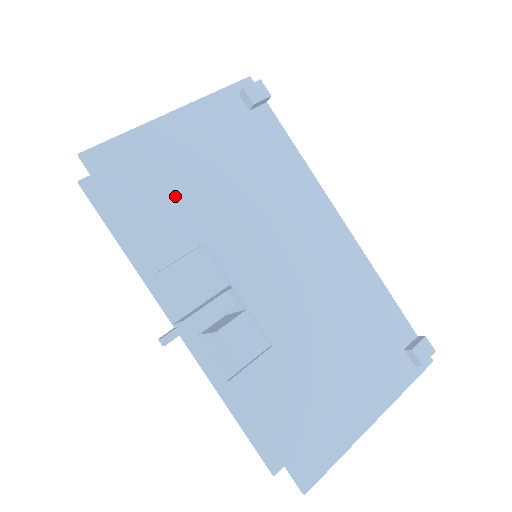
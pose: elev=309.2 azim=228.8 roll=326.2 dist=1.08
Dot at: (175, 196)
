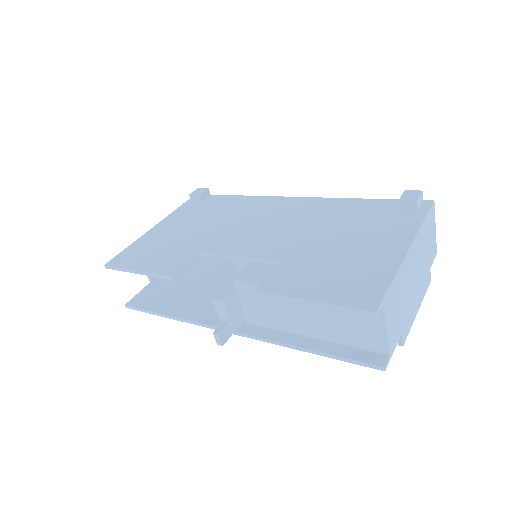
Dot at: (170, 248)
